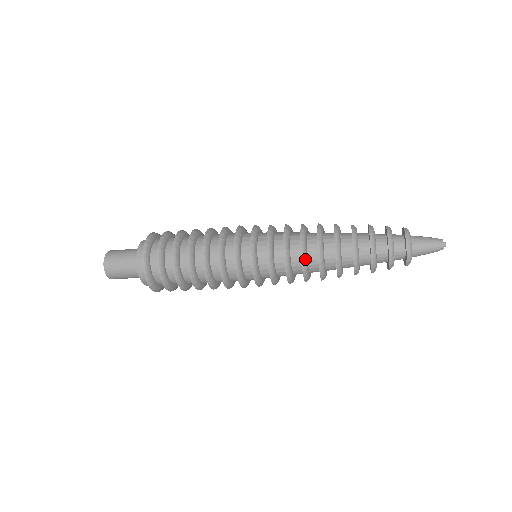
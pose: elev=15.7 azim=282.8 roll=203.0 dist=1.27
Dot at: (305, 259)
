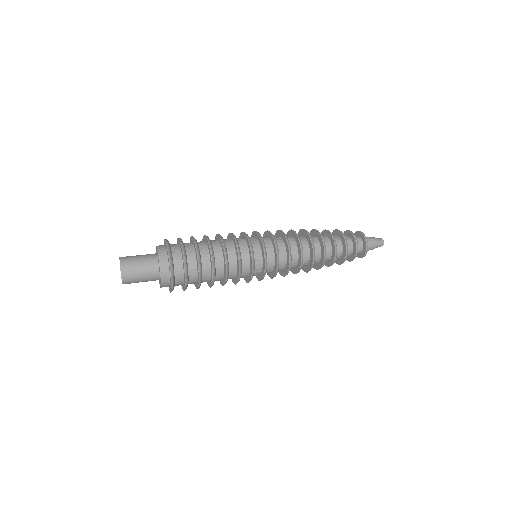
Dot at: occluded
